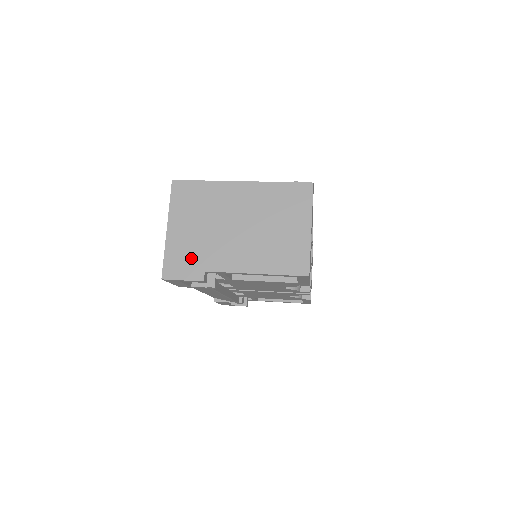
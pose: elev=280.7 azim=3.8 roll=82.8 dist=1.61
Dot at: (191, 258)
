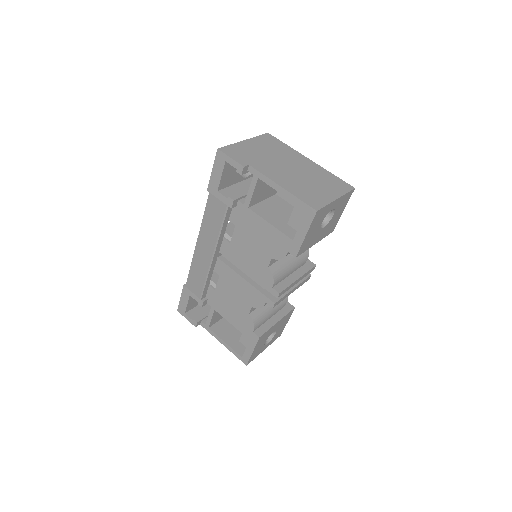
Dot at: (246, 156)
